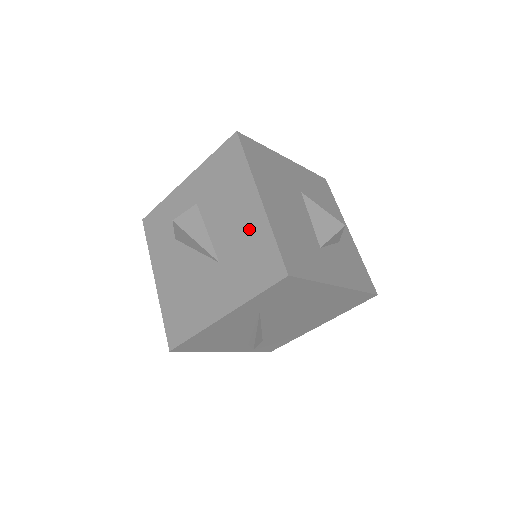
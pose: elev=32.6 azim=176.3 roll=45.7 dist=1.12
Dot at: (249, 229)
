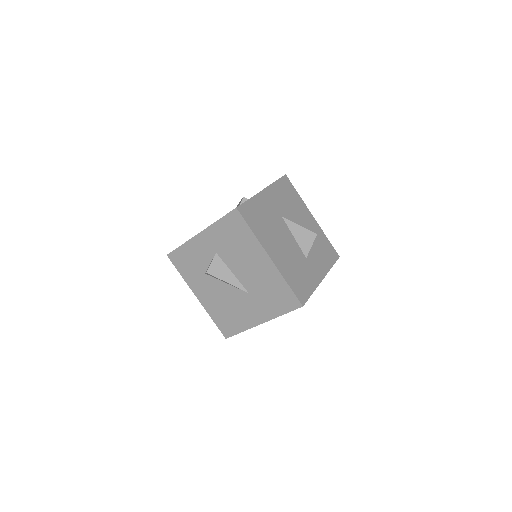
Dot at: (267, 277)
